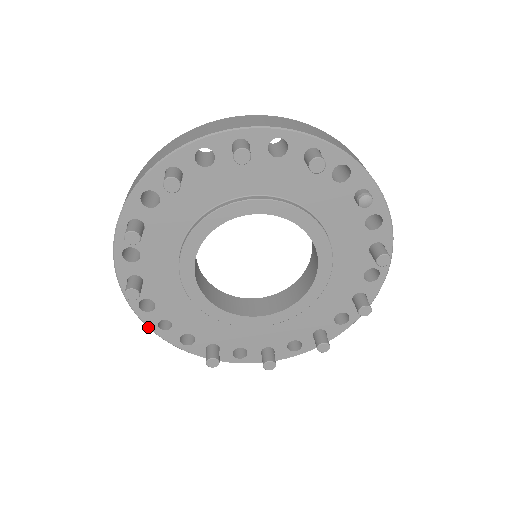
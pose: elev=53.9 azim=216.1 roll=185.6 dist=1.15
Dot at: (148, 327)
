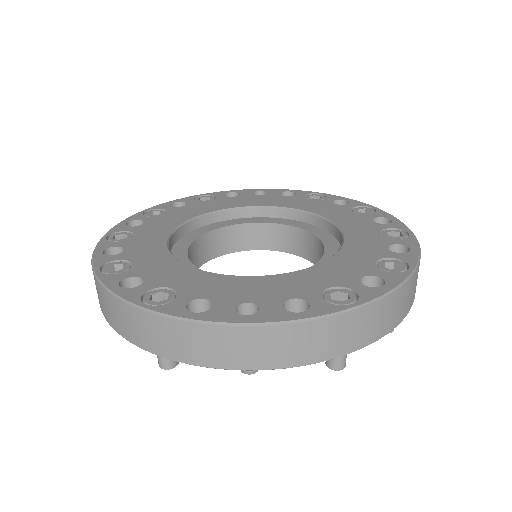
Dot at: occluded
